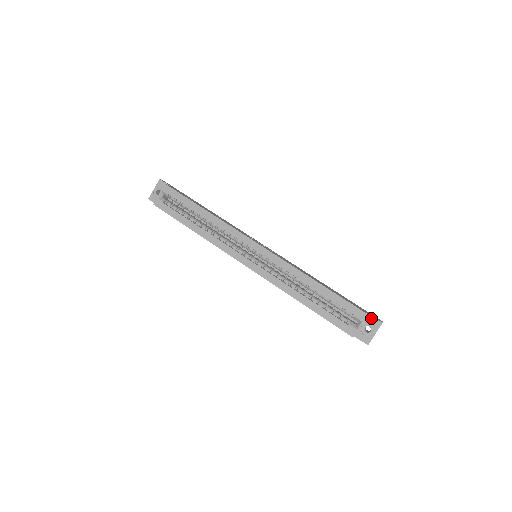
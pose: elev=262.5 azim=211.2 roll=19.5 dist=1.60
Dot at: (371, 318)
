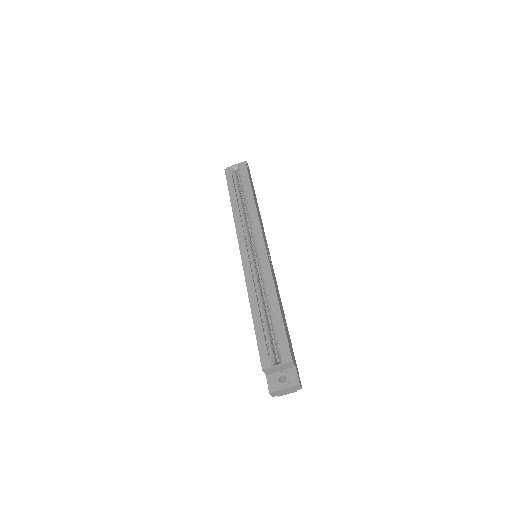
Dot at: (294, 372)
